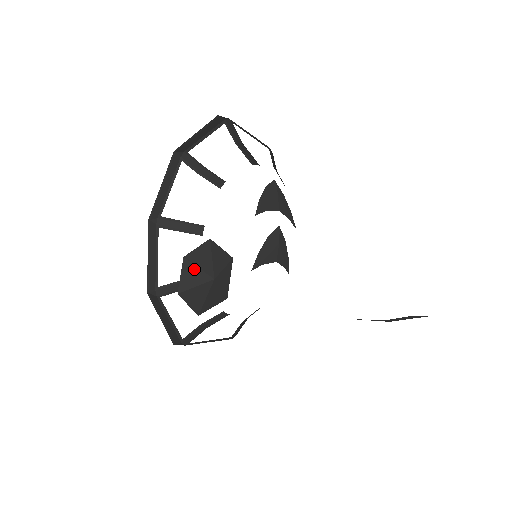
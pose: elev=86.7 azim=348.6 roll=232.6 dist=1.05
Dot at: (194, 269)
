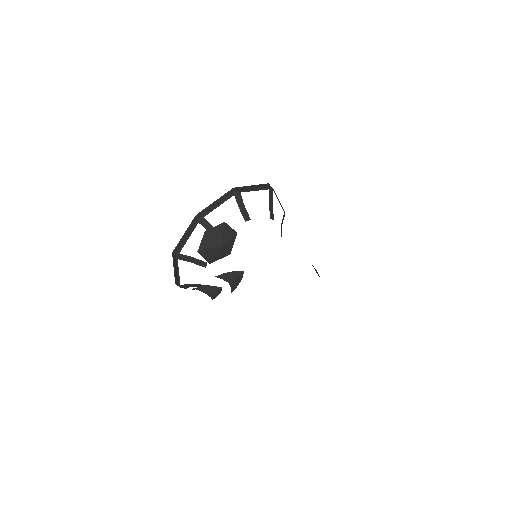
Dot at: (221, 232)
